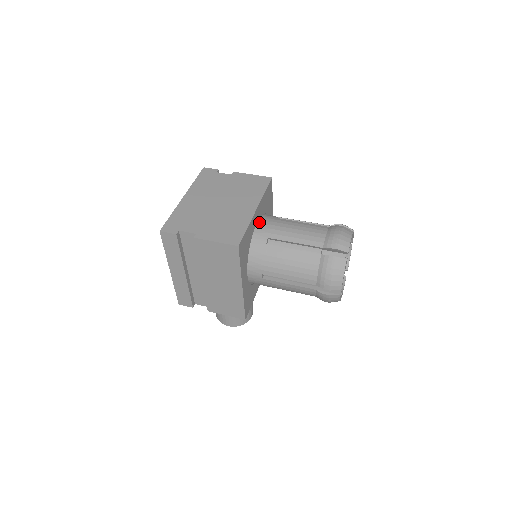
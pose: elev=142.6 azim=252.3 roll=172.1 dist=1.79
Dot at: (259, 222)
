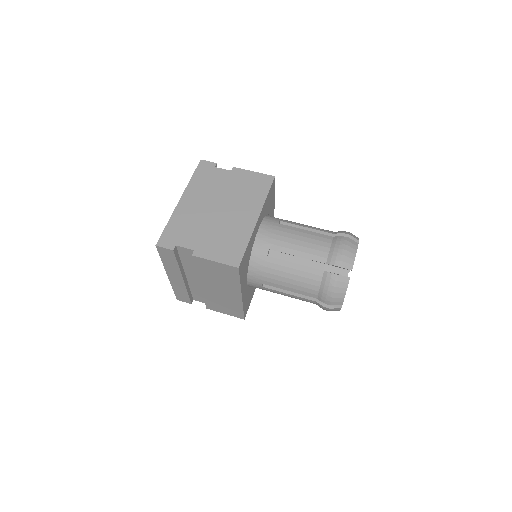
Dot at: (260, 230)
